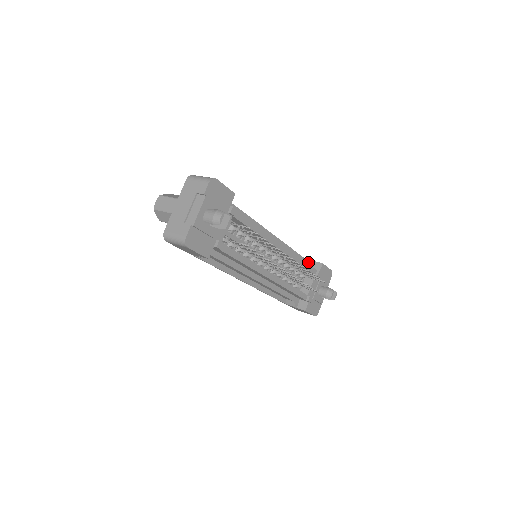
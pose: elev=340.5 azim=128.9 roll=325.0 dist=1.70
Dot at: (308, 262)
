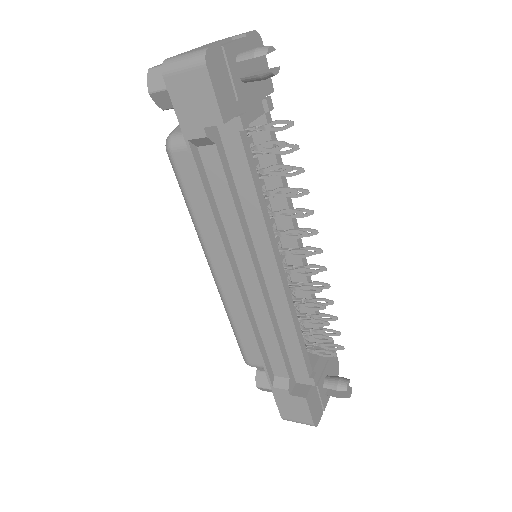
Dot at: occluded
